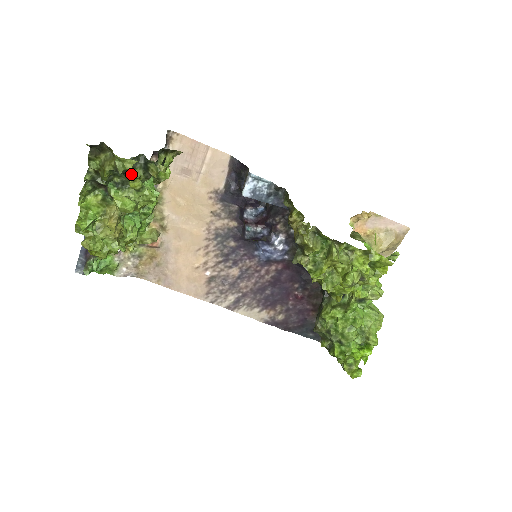
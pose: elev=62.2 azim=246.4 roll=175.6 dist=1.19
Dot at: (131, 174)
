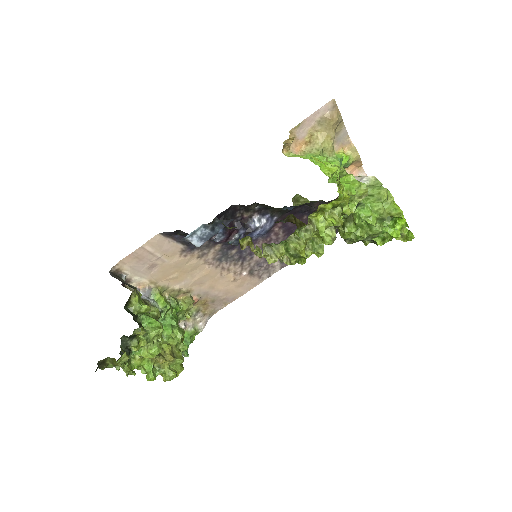
Dot at: (132, 348)
